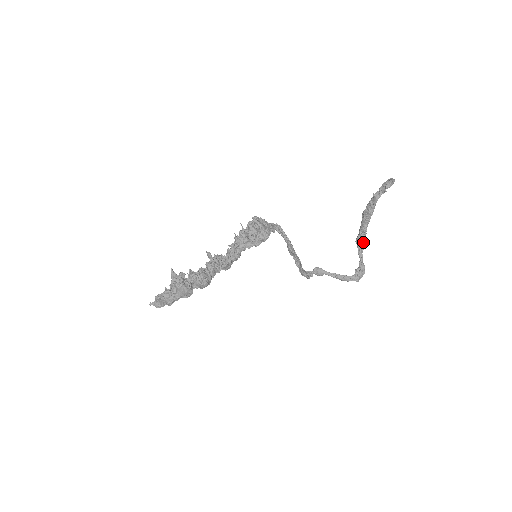
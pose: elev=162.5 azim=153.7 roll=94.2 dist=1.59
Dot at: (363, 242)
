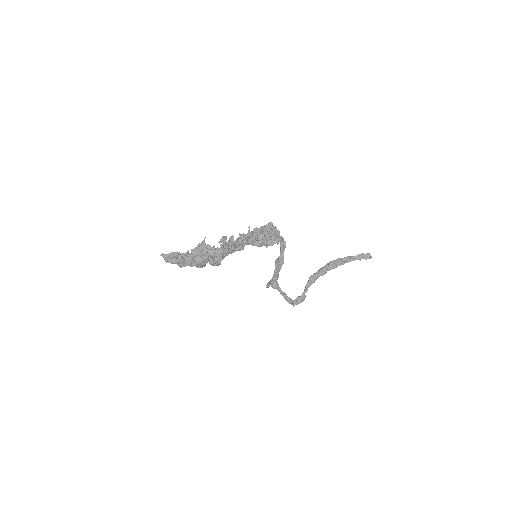
Dot at: occluded
